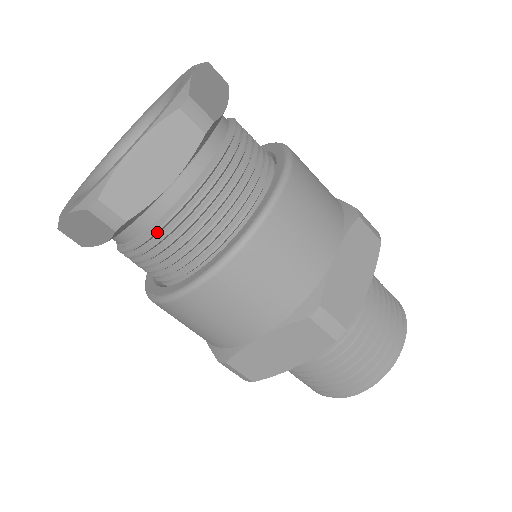
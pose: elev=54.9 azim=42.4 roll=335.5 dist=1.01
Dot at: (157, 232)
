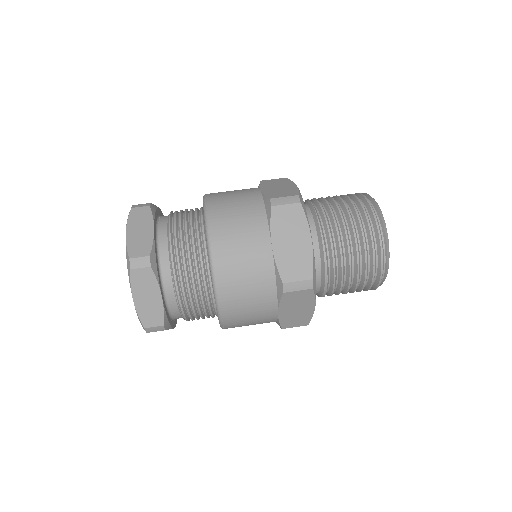
Dot at: (173, 257)
